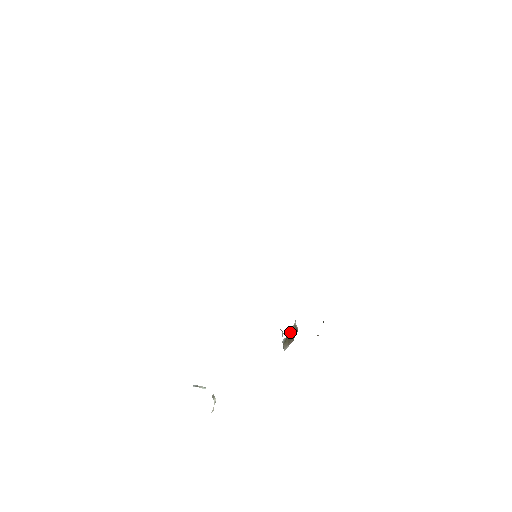
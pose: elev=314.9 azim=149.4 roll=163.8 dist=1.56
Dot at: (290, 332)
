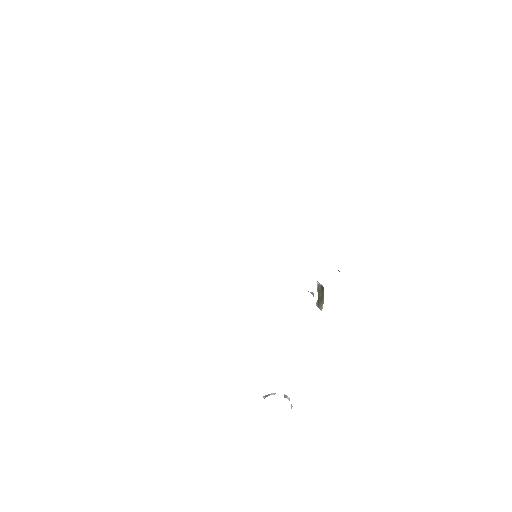
Dot at: (318, 293)
